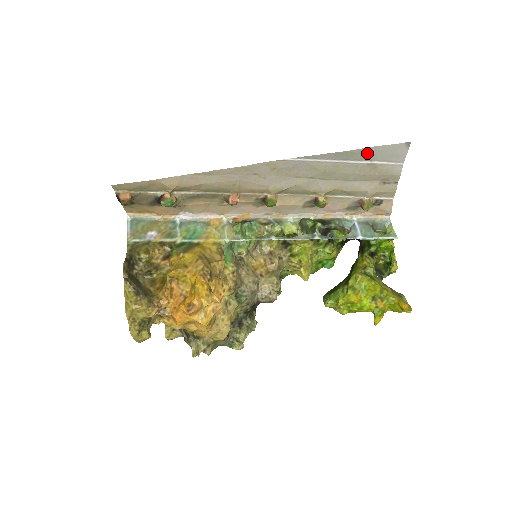
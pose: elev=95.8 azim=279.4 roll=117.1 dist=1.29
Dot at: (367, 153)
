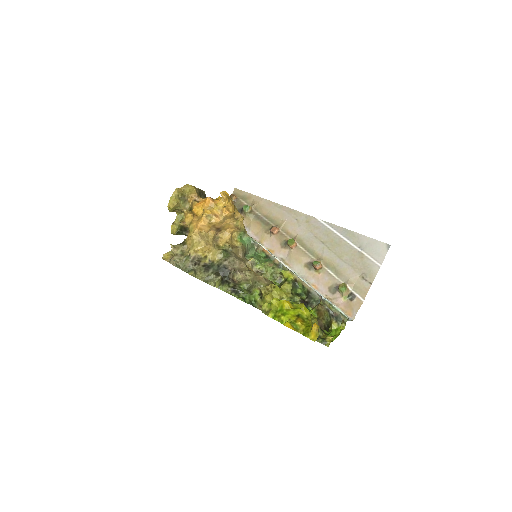
Dot at: (362, 241)
